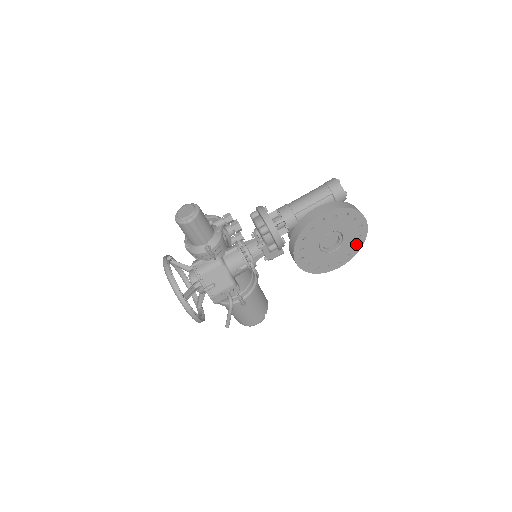
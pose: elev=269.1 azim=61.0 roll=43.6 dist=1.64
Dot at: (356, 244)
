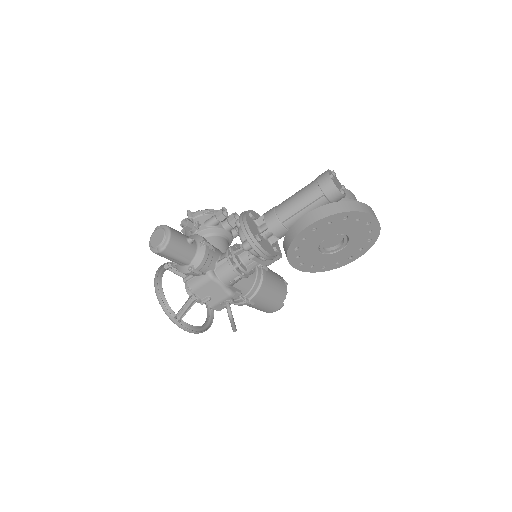
Dot at: (369, 238)
